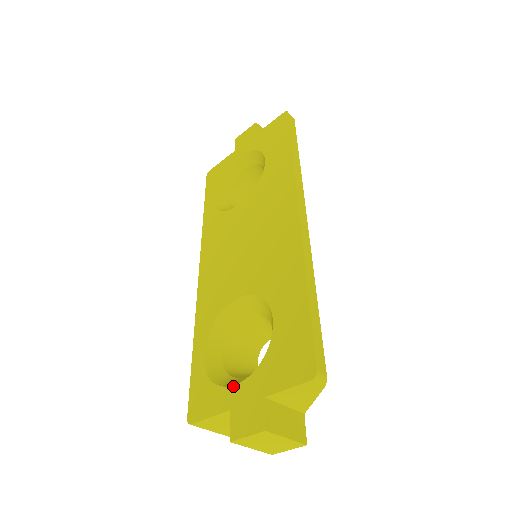
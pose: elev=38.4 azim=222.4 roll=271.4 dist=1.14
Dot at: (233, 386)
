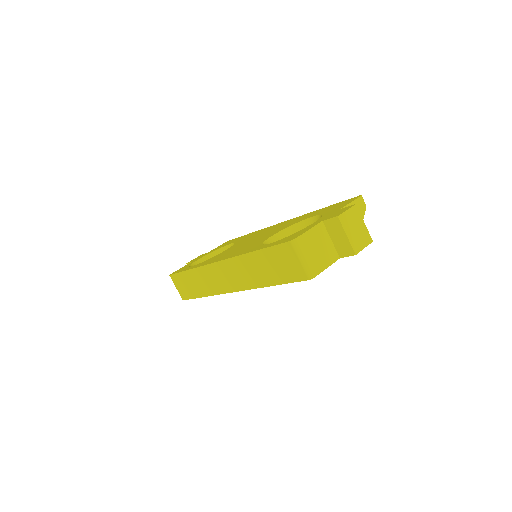
Dot at: (313, 223)
